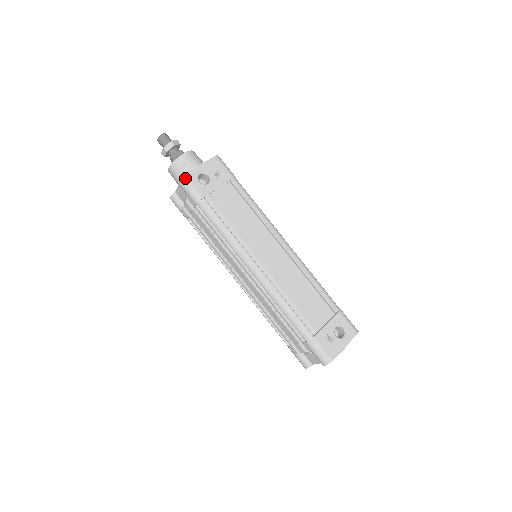
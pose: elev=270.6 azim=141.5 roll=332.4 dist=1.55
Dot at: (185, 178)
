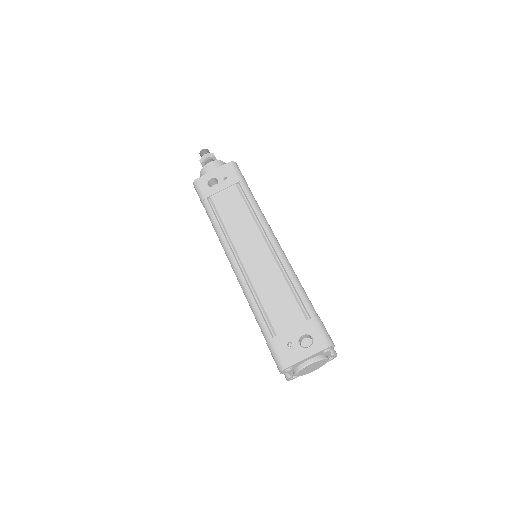
Dot at: (196, 182)
